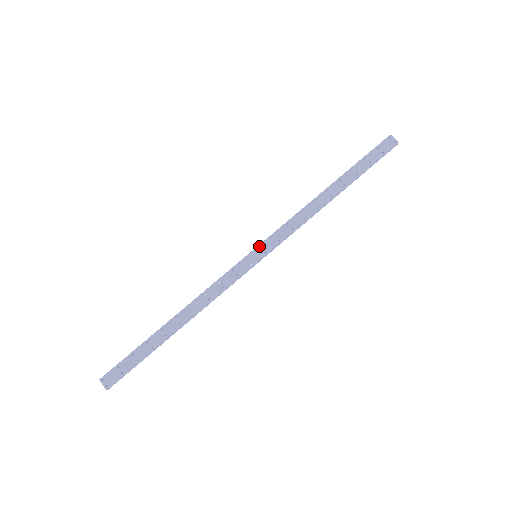
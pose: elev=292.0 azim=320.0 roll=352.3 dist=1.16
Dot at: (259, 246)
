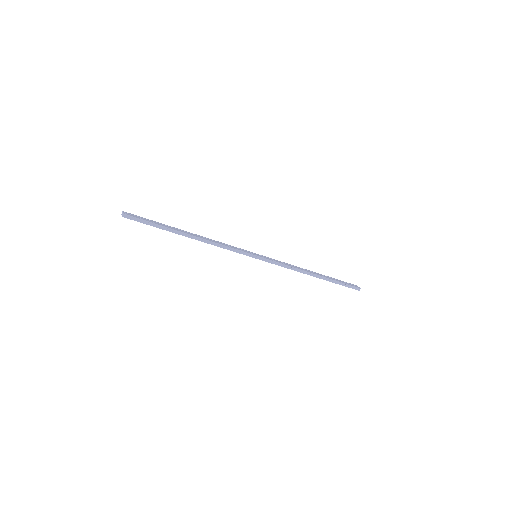
Dot at: (261, 255)
